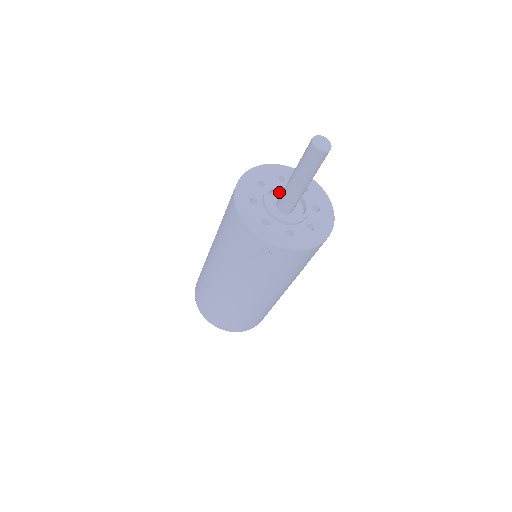
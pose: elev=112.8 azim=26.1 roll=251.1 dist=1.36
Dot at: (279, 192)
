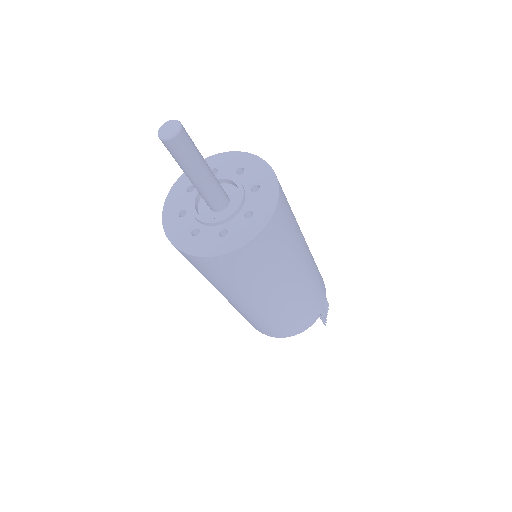
Dot at: (227, 185)
